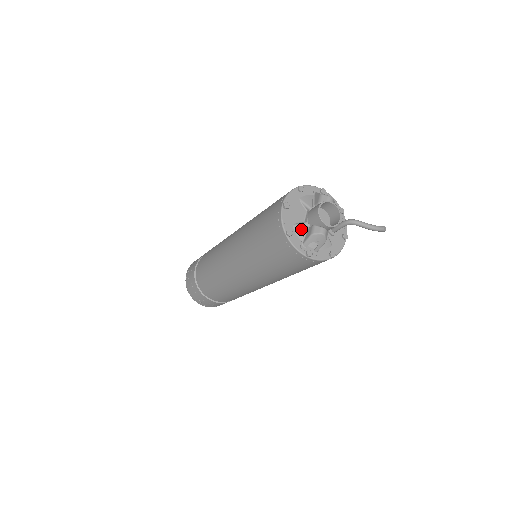
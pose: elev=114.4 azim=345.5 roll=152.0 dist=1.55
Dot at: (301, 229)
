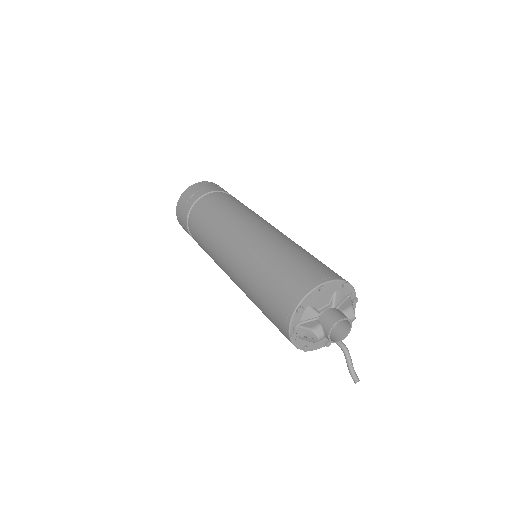
Dot at: (310, 314)
